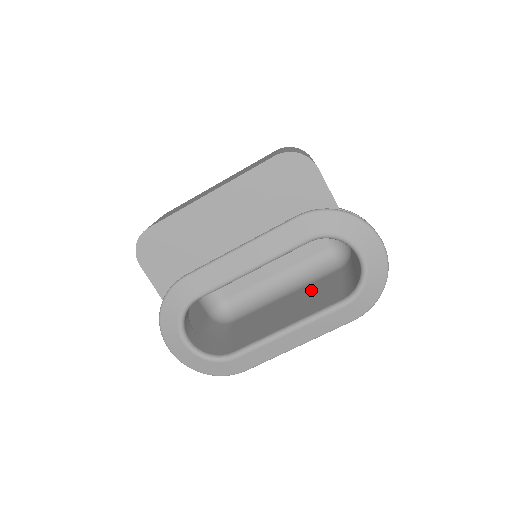
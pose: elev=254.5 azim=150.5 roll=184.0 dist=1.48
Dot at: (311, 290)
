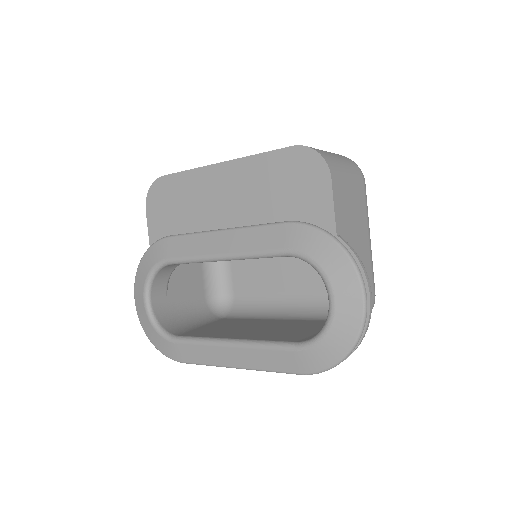
Dot at: (298, 324)
